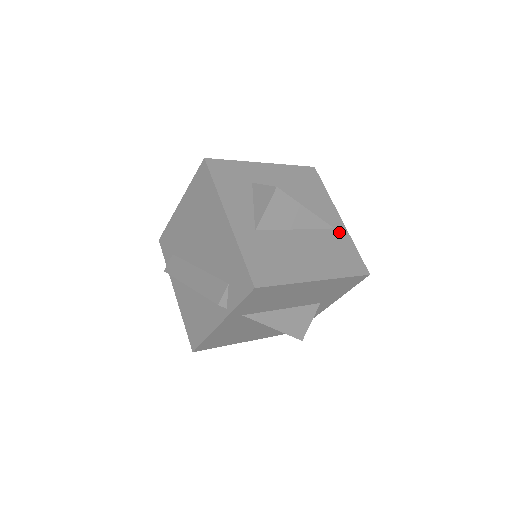
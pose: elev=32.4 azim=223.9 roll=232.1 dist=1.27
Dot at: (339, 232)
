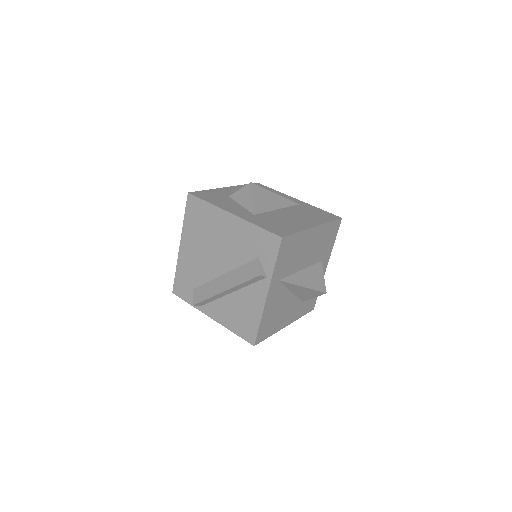
Dot at: (304, 205)
